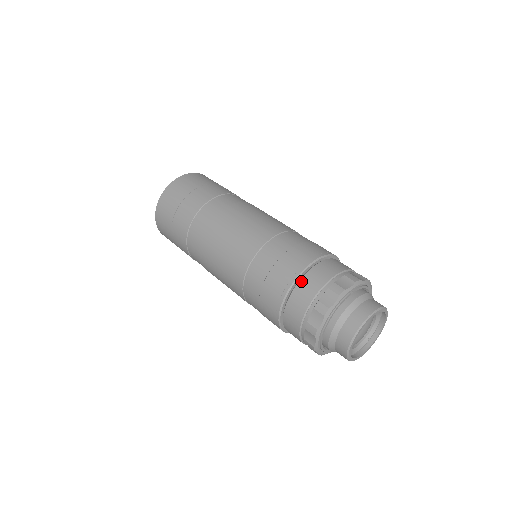
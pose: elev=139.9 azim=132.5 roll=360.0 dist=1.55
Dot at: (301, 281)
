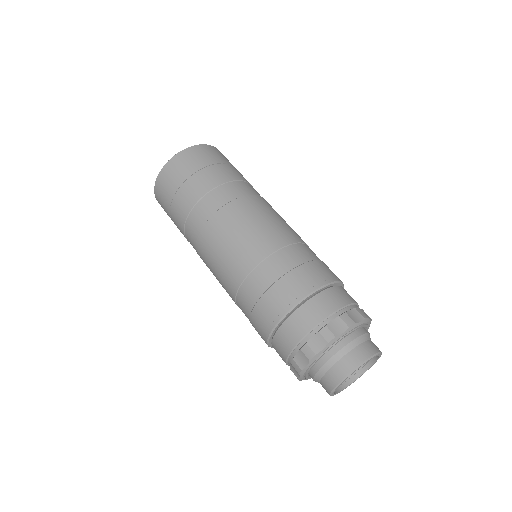
Dot at: (292, 316)
